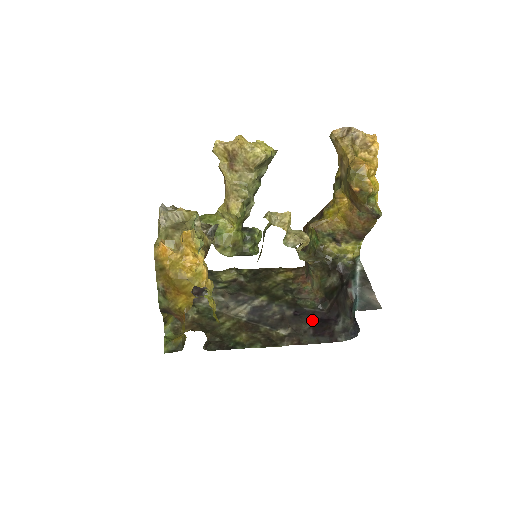
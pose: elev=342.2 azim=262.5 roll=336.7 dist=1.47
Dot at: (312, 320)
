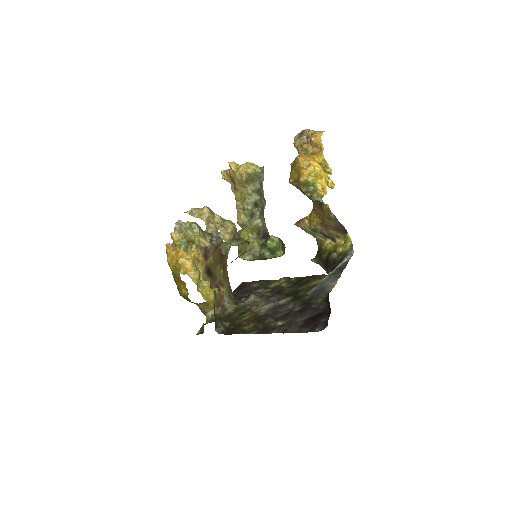
Dot at: (309, 314)
